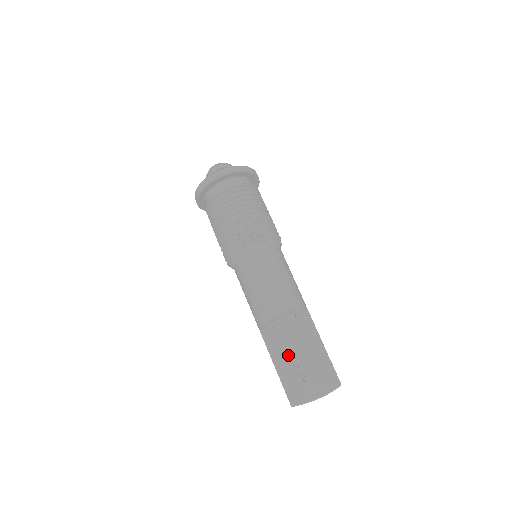
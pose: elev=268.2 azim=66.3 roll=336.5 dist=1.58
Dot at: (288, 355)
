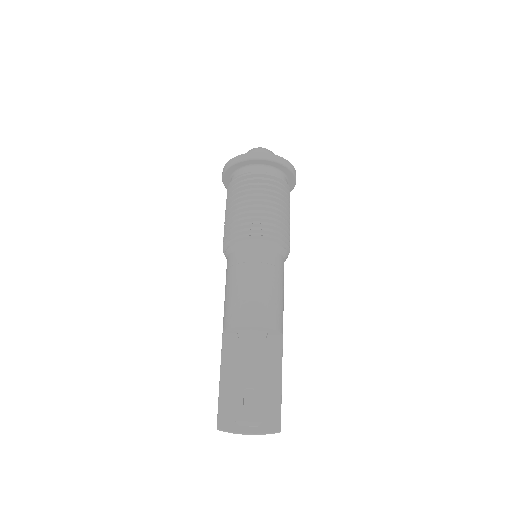
Dot at: (239, 372)
